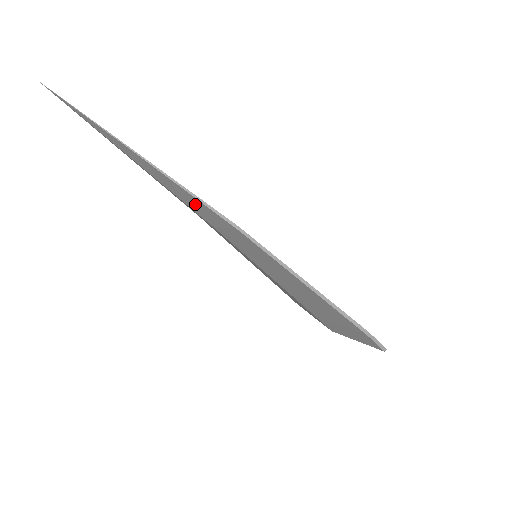
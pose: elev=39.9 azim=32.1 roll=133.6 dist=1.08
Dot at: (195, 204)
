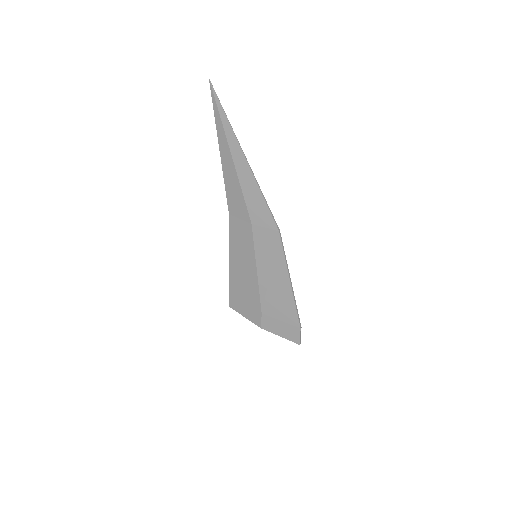
Dot at: (257, 205)
